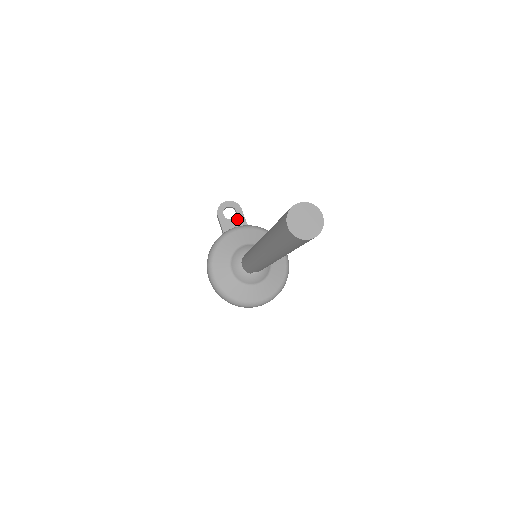
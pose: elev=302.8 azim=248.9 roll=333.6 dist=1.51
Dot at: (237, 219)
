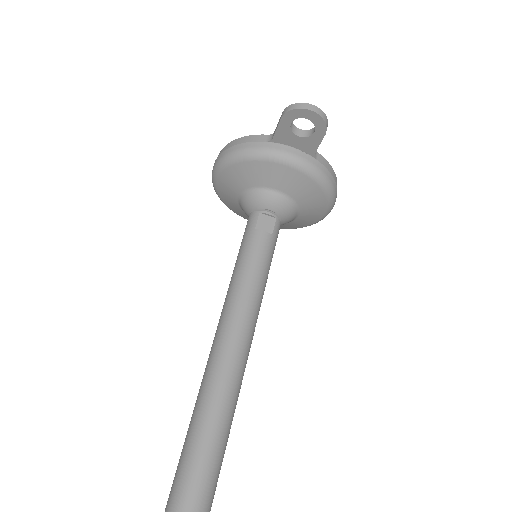
Dot at: (306, 141)
